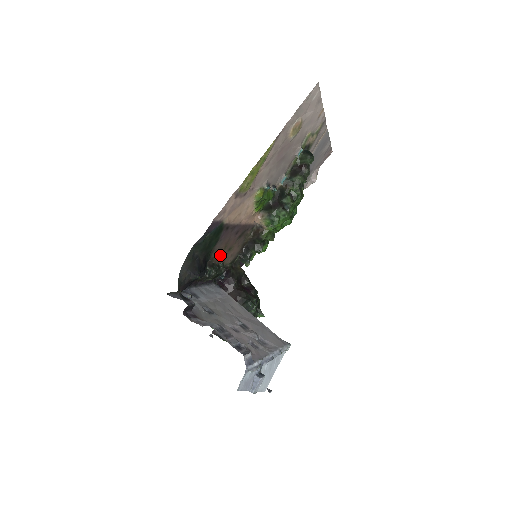
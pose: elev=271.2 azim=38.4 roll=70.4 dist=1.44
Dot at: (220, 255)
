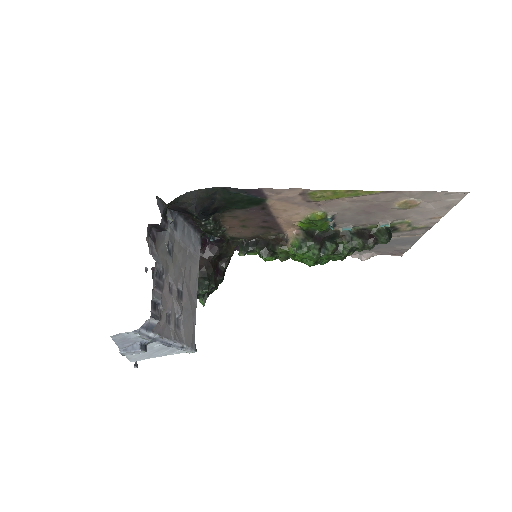
Dot at: (232, 221)
